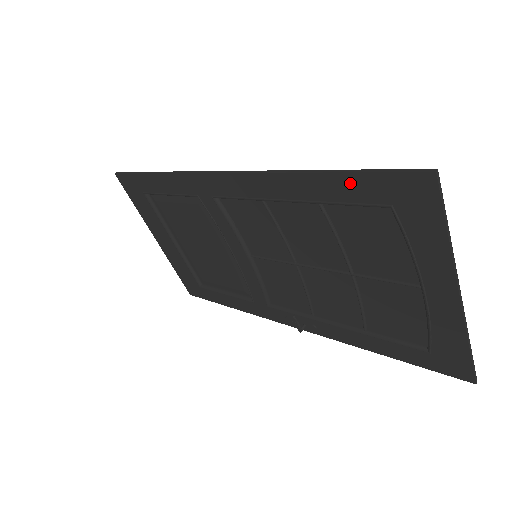
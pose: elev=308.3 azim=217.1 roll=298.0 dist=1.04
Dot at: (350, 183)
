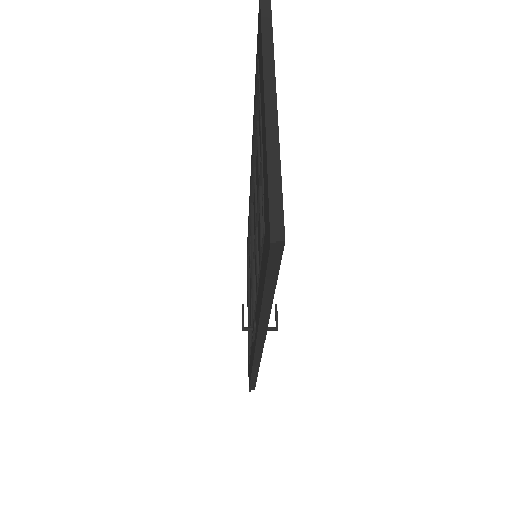
Dot at: occluded
